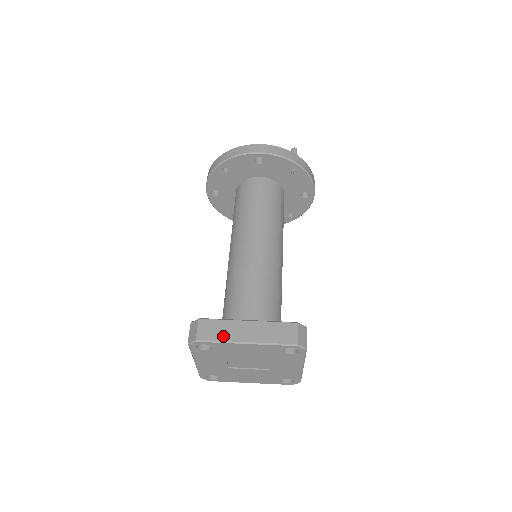
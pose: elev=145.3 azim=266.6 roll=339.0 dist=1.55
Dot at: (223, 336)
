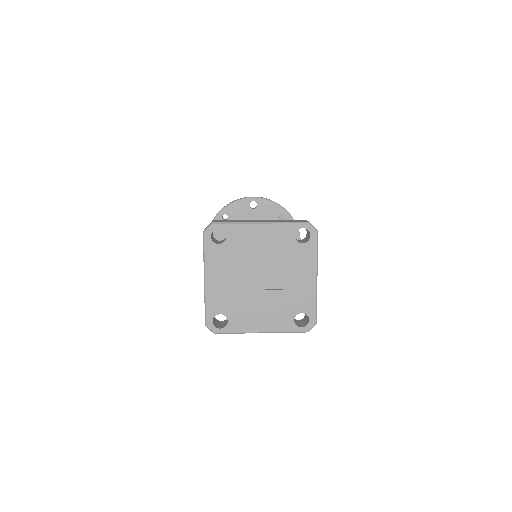
Dot at: (238, 222)
